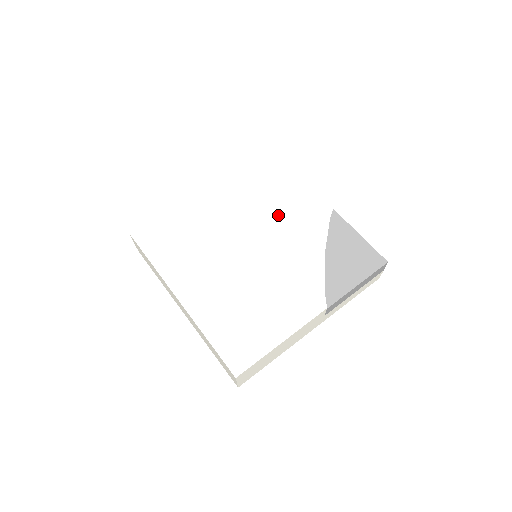
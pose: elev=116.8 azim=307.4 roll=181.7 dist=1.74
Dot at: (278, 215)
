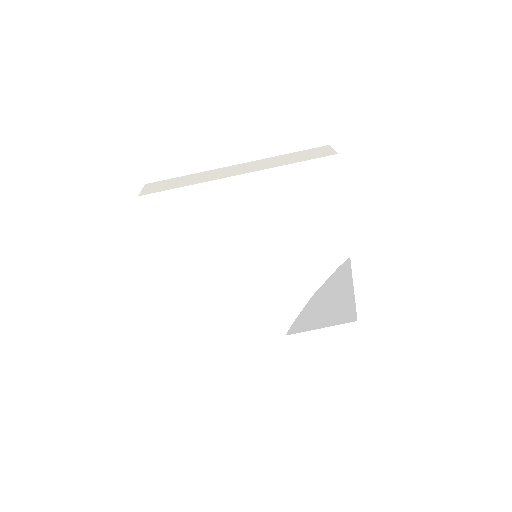
Dot at: (296, 242)
